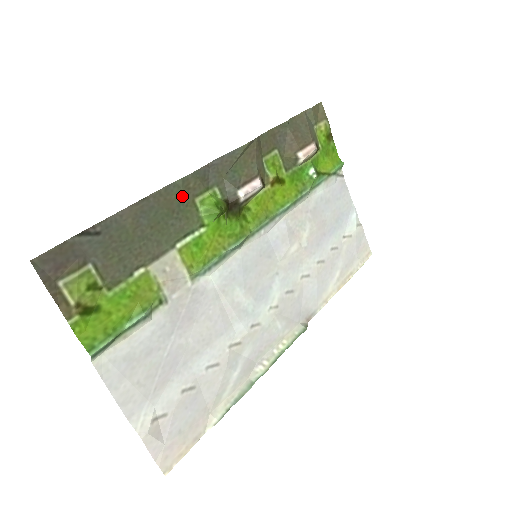
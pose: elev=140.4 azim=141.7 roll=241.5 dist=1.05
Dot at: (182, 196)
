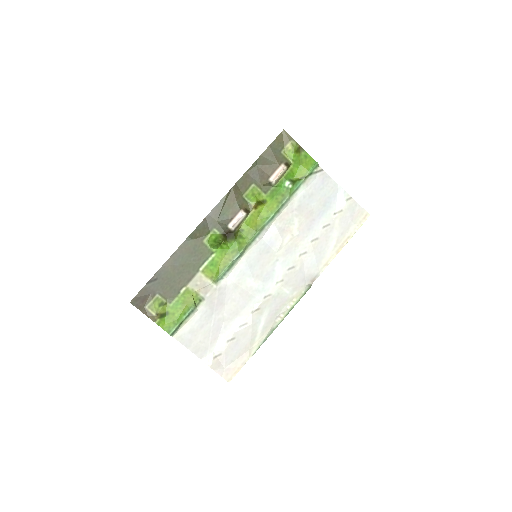
Dot at: (195, 243)
